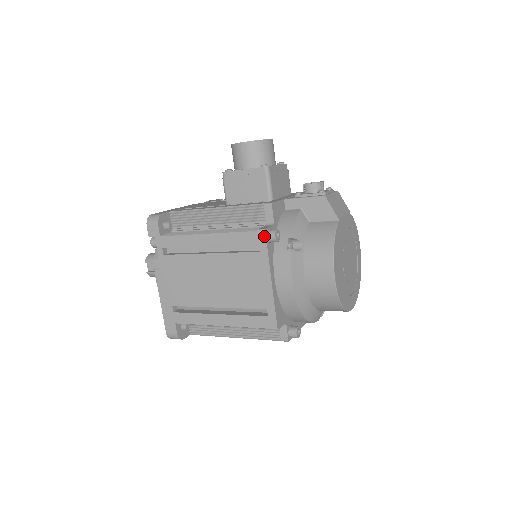
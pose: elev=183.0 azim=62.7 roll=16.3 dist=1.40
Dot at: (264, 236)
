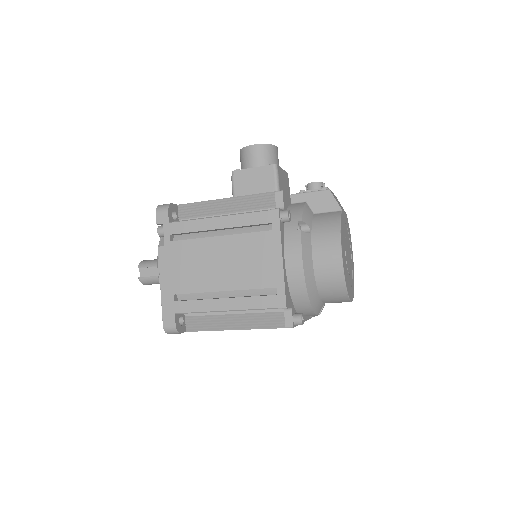
Dot at: (277, 215)
